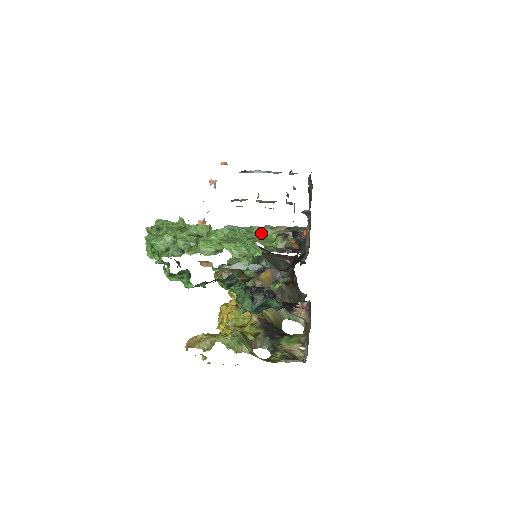
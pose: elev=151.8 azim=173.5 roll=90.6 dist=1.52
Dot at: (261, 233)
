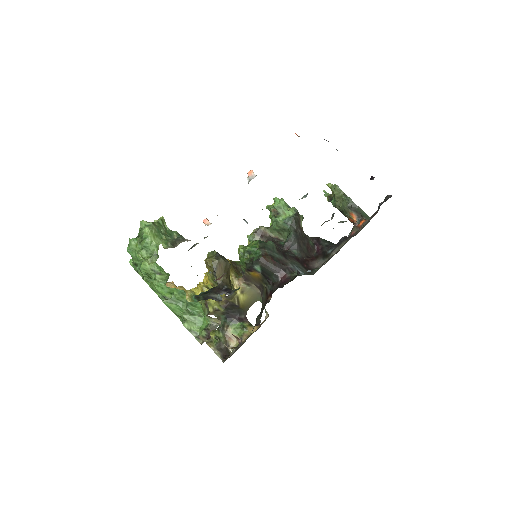
Dot at: (202, 311)
